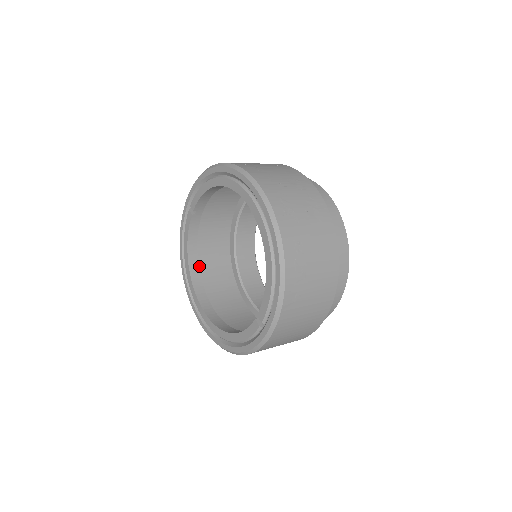
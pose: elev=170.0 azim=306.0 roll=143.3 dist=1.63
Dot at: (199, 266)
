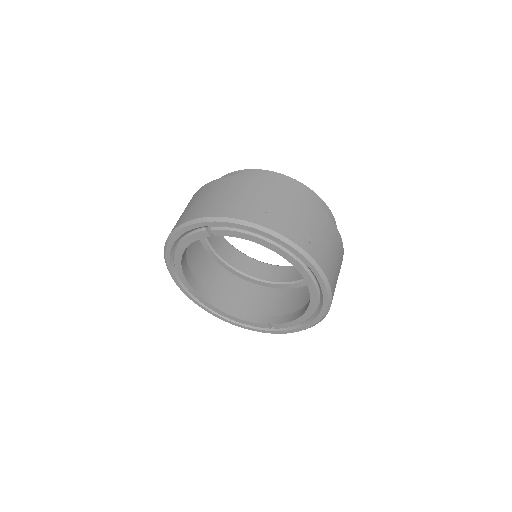
Dot at: occluded
